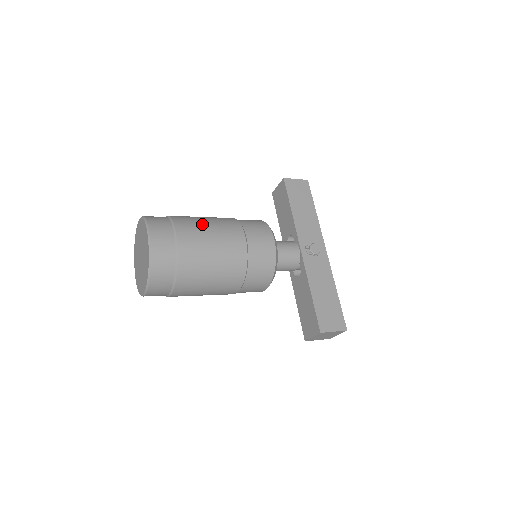
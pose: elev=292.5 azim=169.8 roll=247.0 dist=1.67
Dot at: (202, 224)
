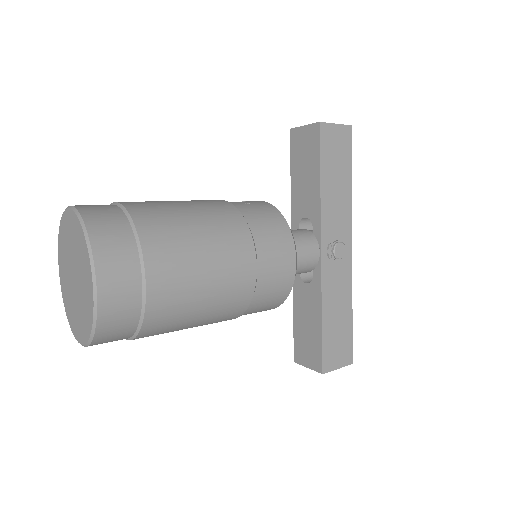
Dot at: (190, 241)
